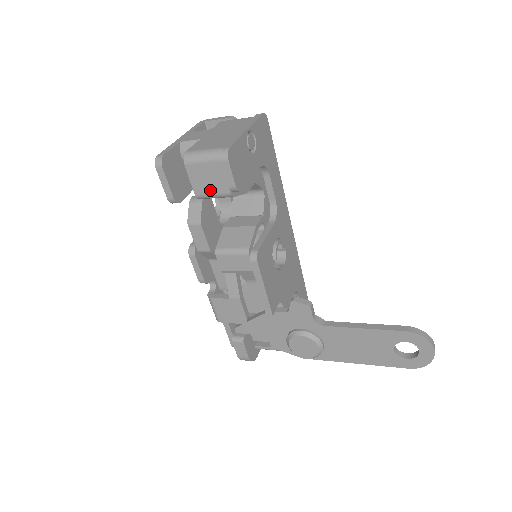
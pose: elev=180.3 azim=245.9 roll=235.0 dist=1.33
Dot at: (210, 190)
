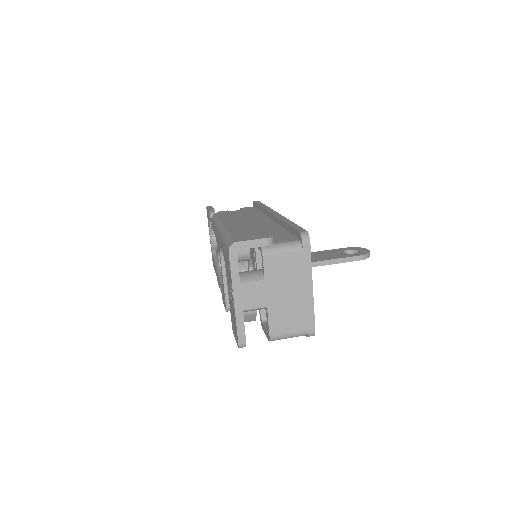
Dot at: occluded
